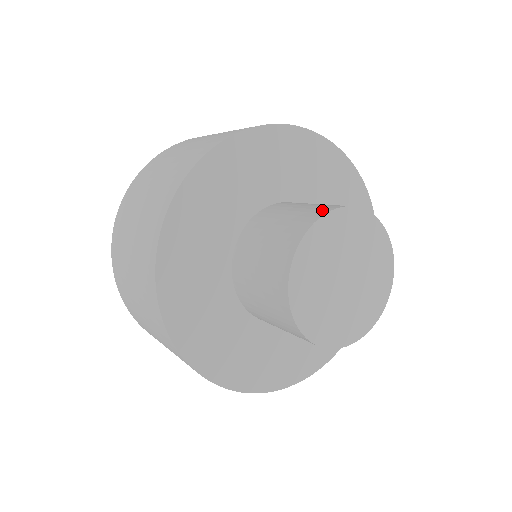
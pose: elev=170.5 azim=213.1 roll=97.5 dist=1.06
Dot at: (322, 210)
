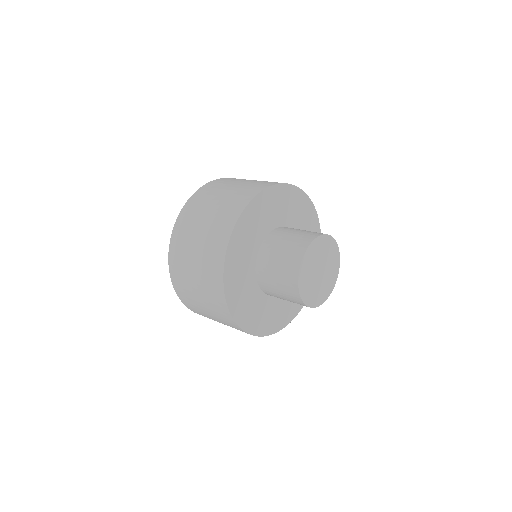
Dot at: (306, 242)
